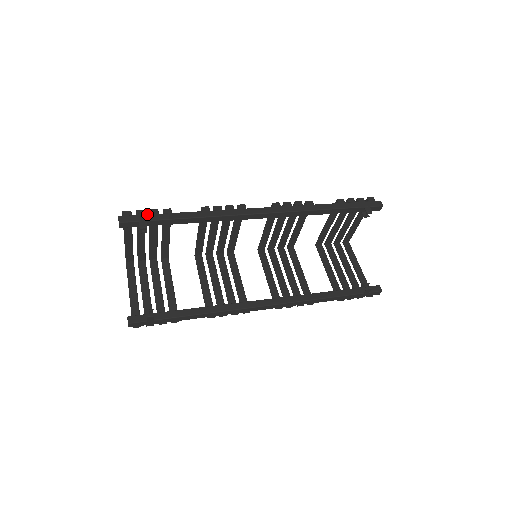
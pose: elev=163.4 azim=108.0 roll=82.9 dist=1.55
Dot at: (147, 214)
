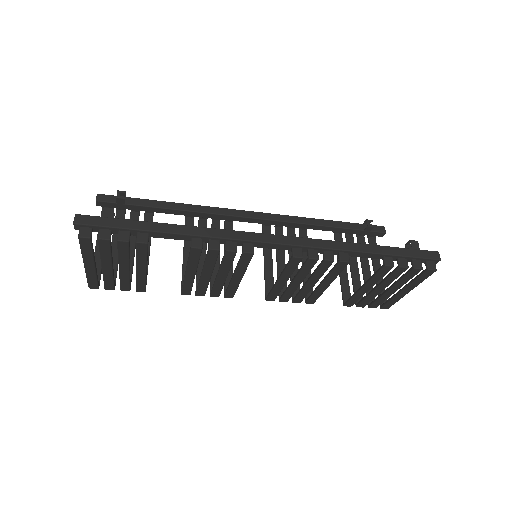
Dot at: occluded
